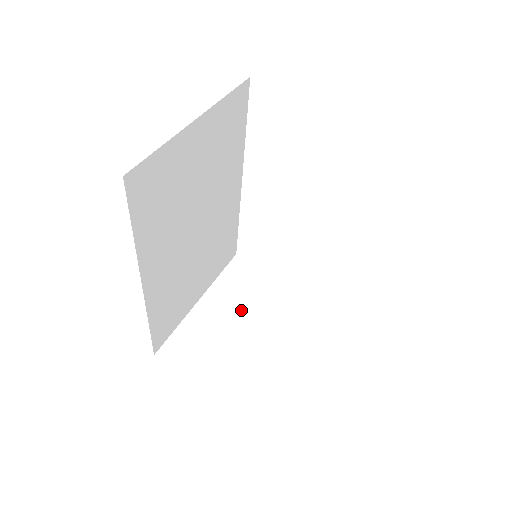
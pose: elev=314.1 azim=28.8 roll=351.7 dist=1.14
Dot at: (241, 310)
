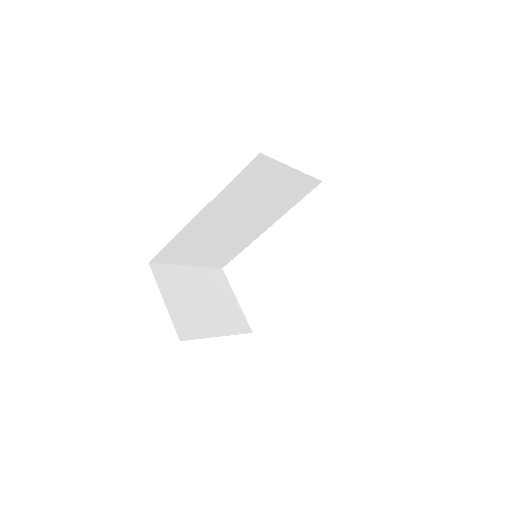
Dot at: (206, 291)
